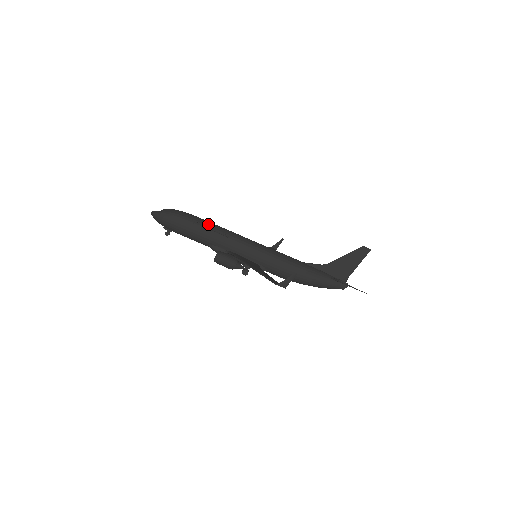
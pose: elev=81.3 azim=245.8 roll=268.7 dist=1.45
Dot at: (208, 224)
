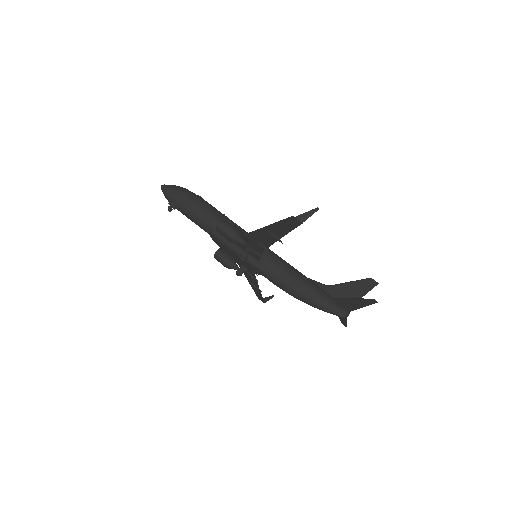
Dot at: (216, 209)
